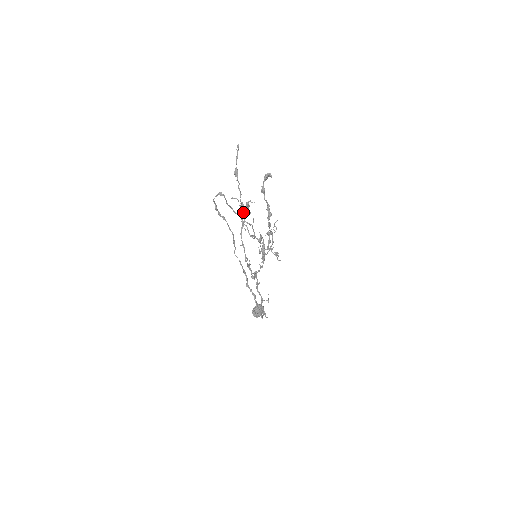
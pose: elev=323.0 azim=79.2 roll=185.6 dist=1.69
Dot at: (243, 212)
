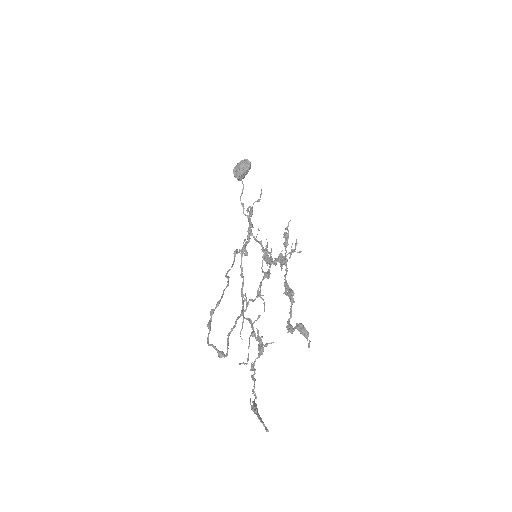
Dot at: occluded
